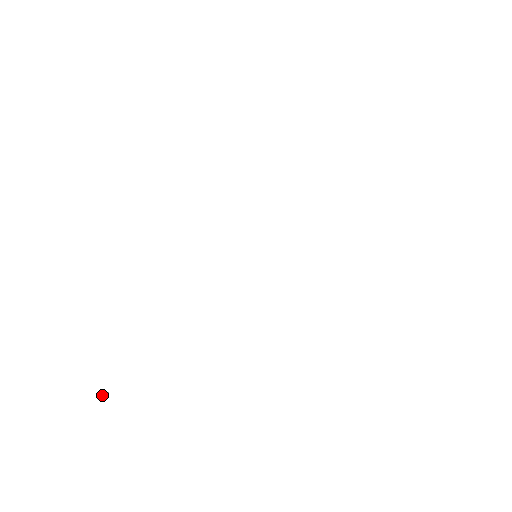
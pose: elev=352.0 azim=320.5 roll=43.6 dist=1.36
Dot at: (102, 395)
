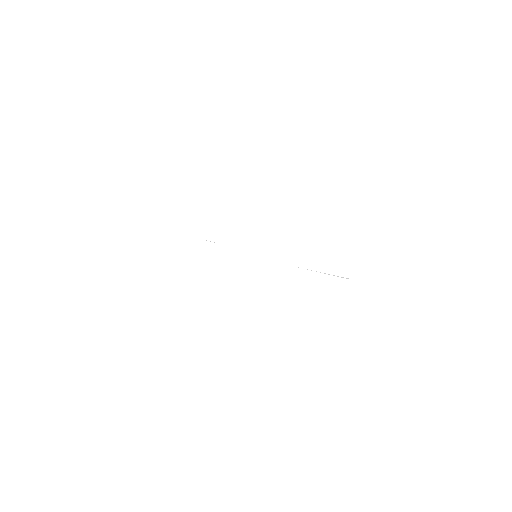
Dot at: occluded
